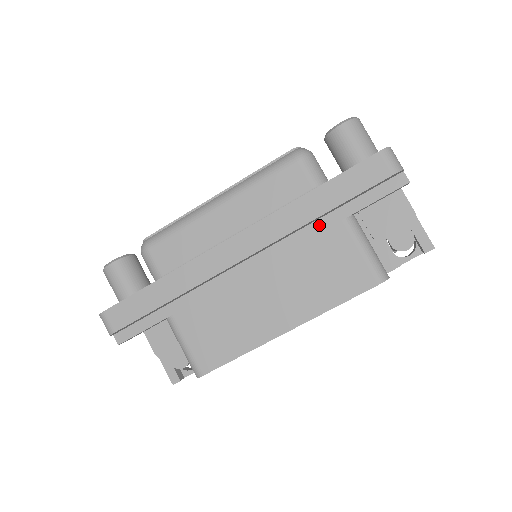
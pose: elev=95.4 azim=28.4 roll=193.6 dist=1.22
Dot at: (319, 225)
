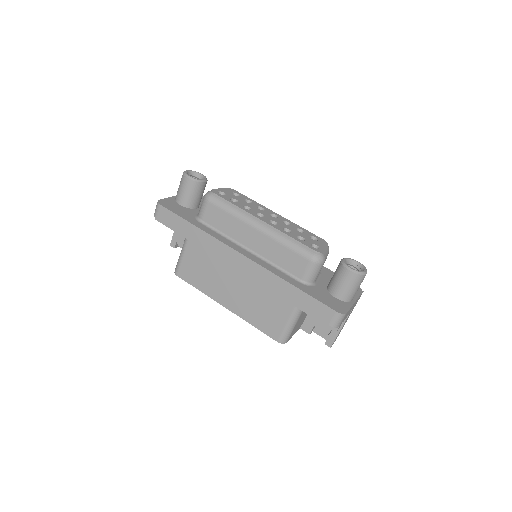
Dot at: occluded
